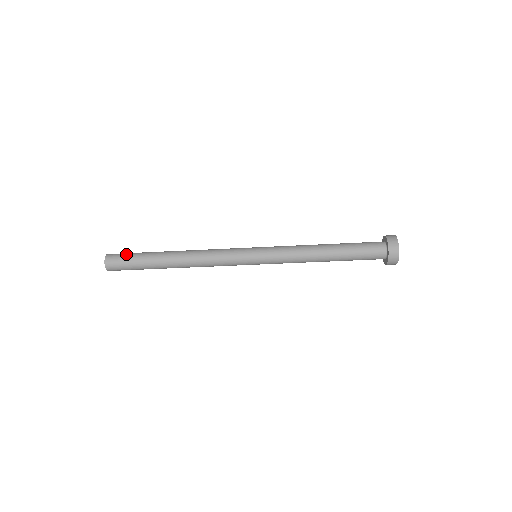
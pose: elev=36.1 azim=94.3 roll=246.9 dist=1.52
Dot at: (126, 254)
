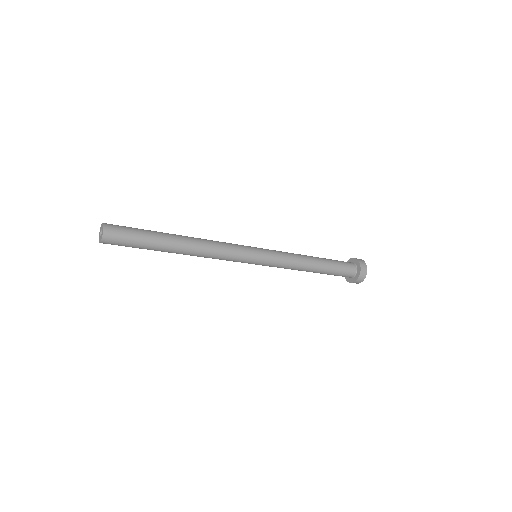
Dot at: (129, 230)
